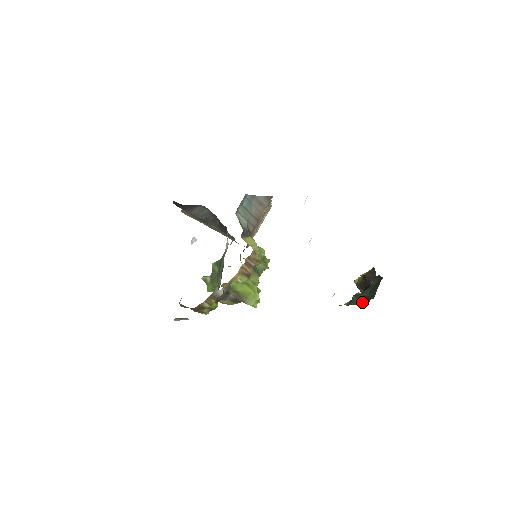
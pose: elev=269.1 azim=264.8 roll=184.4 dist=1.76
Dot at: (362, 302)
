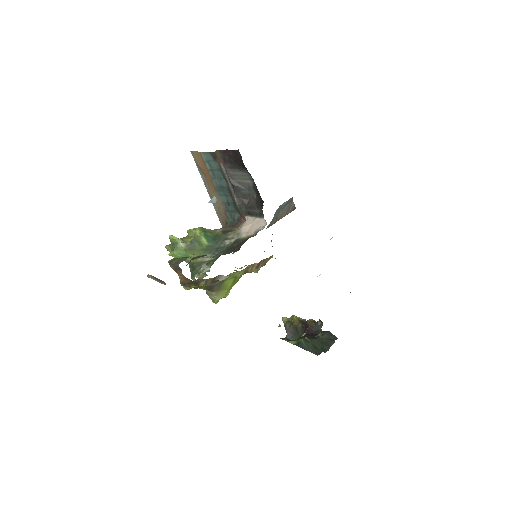
Dot at: (311, 349)
